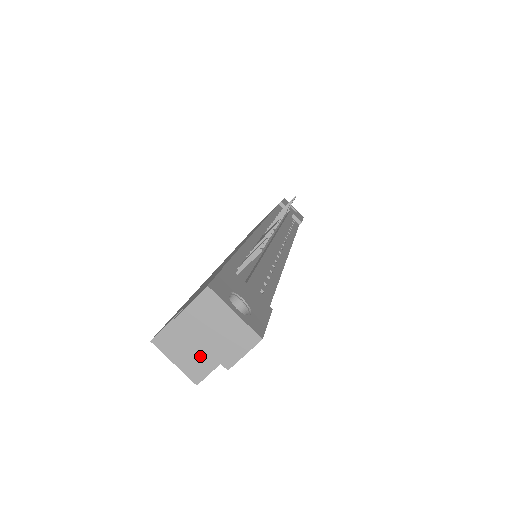
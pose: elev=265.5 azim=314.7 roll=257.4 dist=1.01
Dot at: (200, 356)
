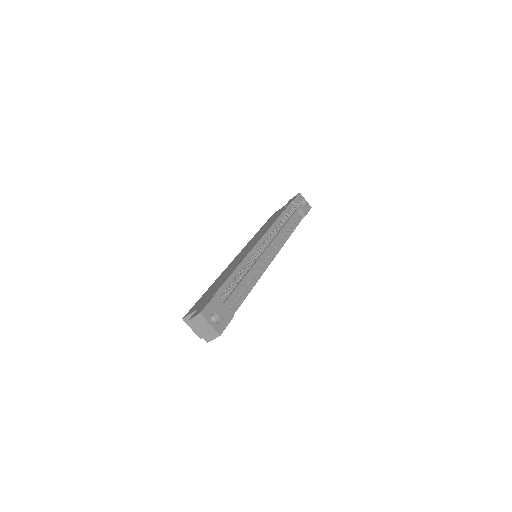
Dot at: occluded
